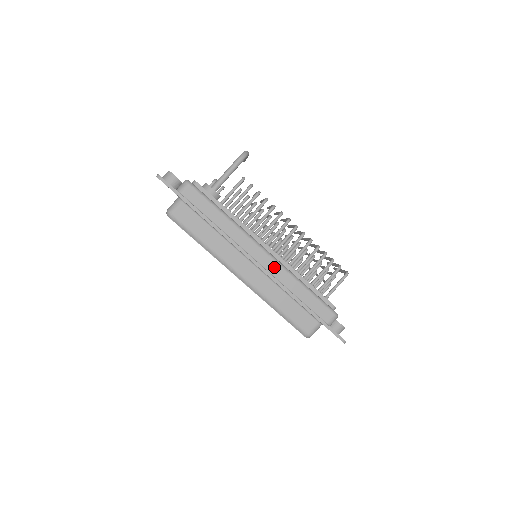
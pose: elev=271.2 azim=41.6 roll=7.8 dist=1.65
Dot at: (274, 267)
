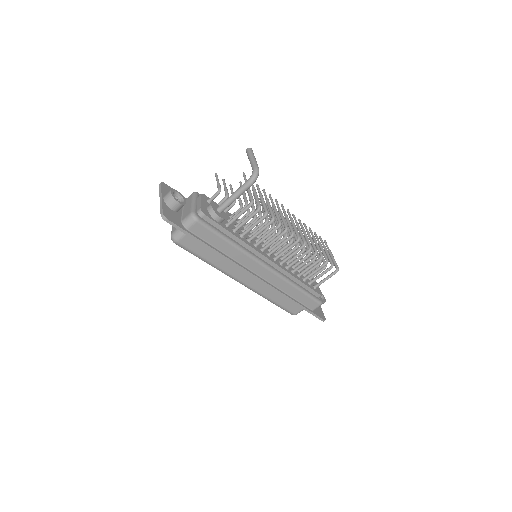
Dot at: (274, 278)
